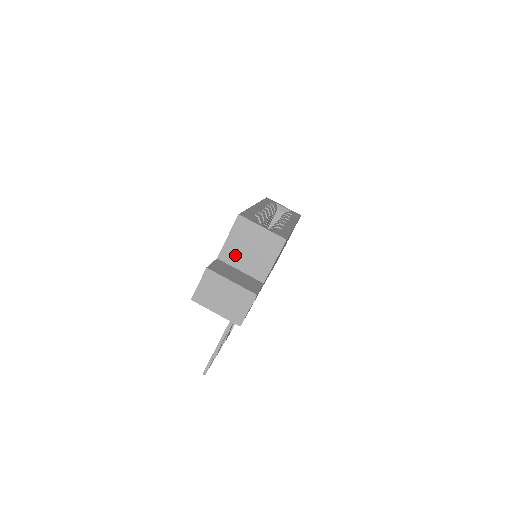
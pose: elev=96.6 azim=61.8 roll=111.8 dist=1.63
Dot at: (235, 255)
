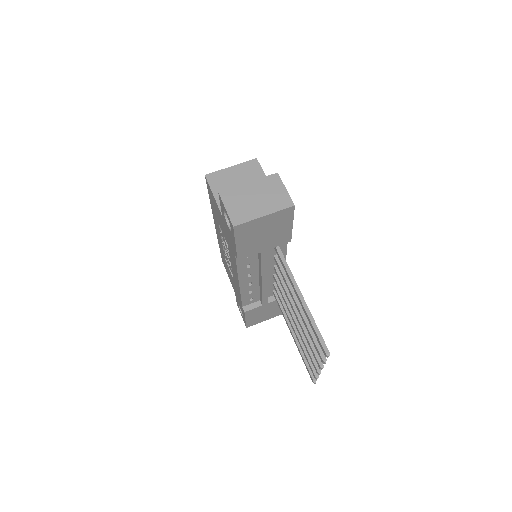
Dot at: occluded
